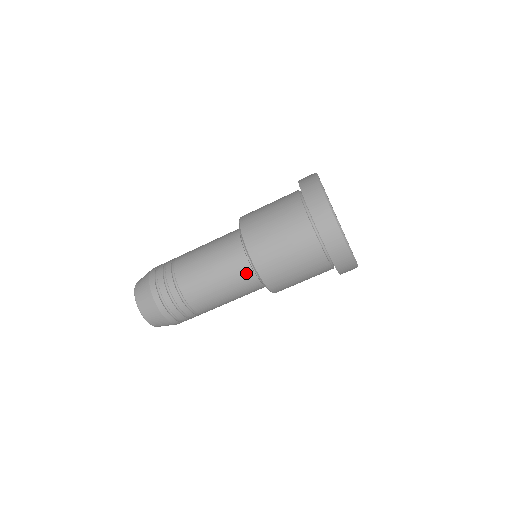
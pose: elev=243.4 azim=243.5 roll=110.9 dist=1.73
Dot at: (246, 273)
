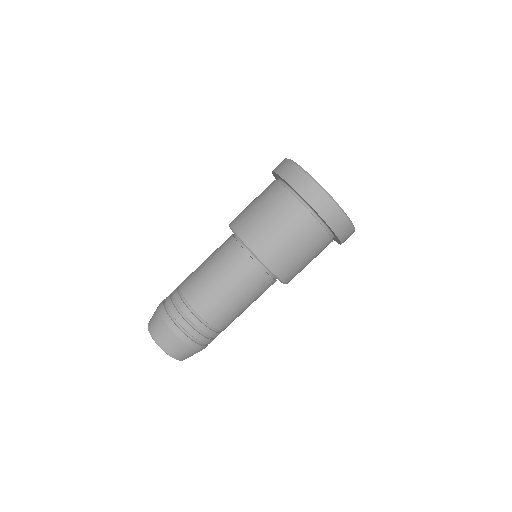
Dot at: (243, 261)
